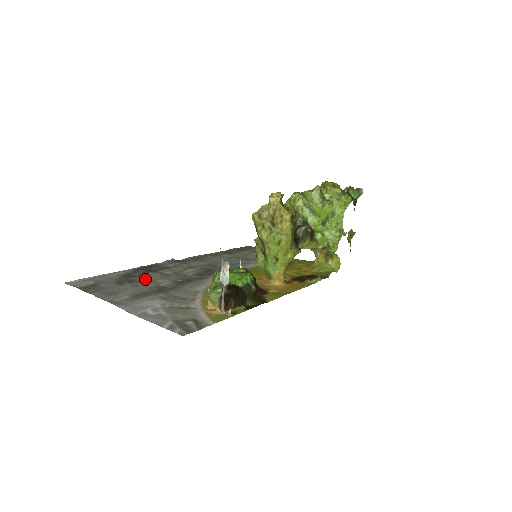
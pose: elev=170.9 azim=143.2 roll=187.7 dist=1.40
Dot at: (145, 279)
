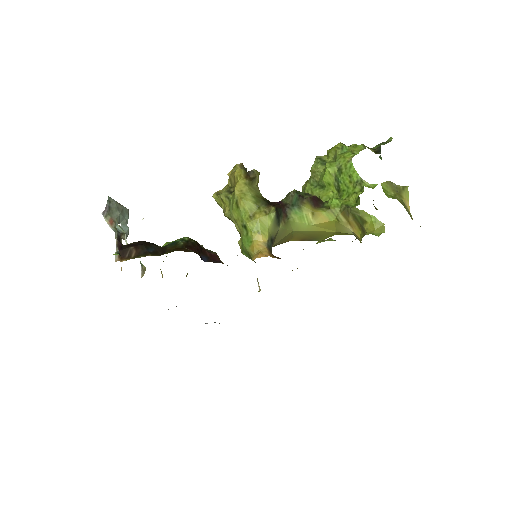
Dot at: occluded
